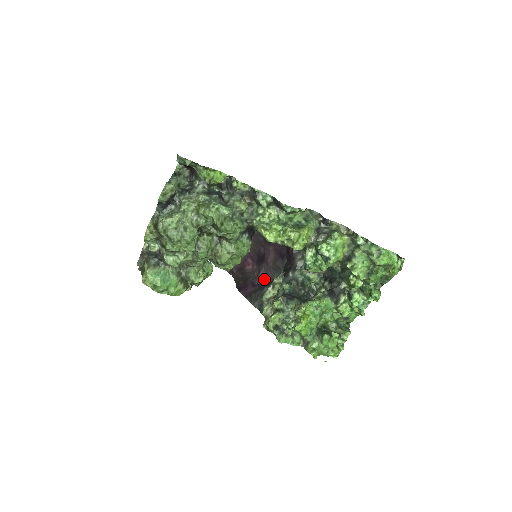
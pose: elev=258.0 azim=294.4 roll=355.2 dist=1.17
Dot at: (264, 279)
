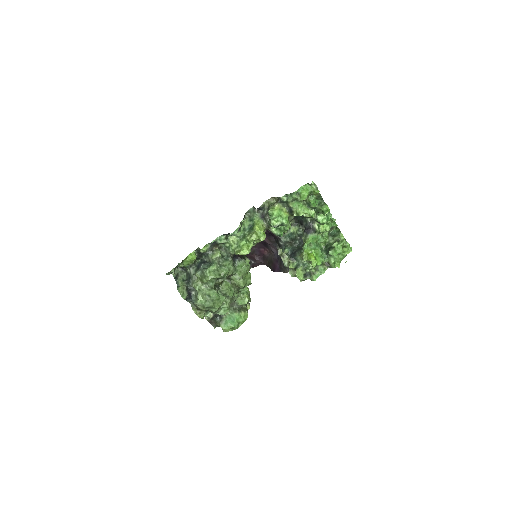
Dot at: (277, 252)
